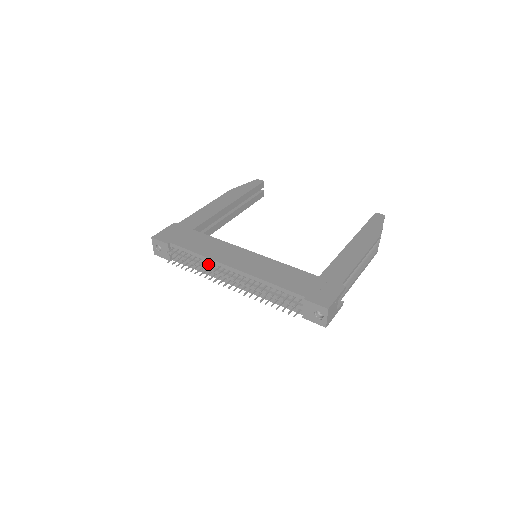
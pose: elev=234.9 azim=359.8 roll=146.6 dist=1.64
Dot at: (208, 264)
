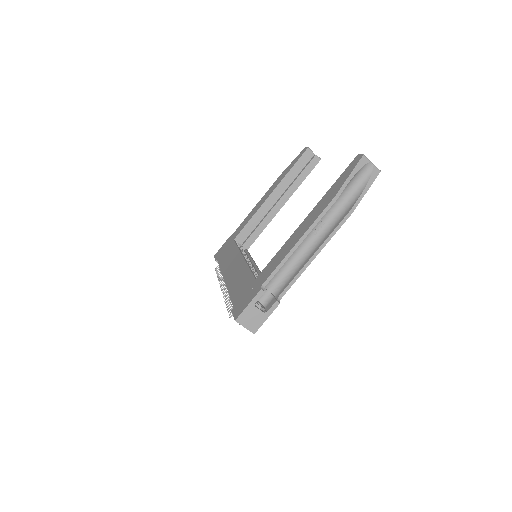
Dot at: occluded
